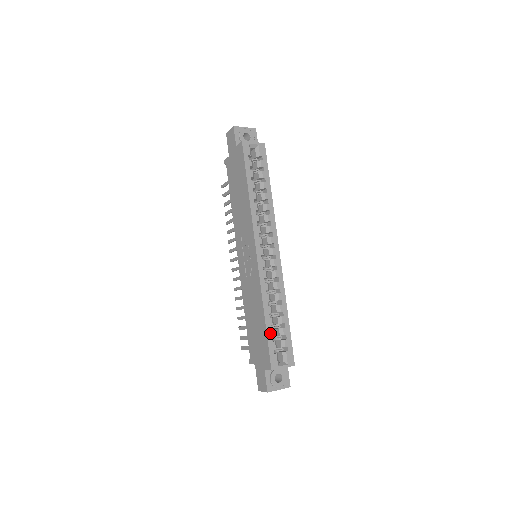
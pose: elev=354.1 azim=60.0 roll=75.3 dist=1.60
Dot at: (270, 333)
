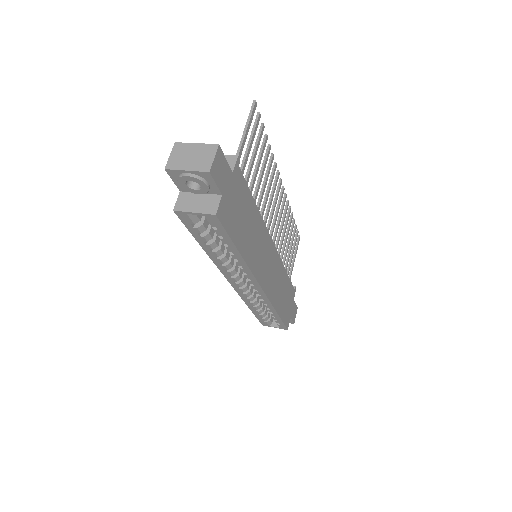
Dot at: (258, 315)
